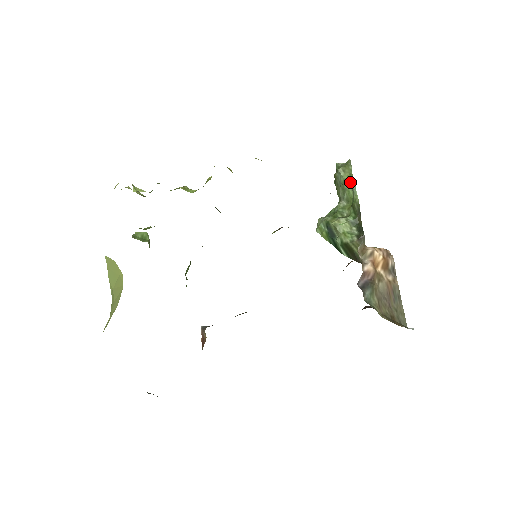
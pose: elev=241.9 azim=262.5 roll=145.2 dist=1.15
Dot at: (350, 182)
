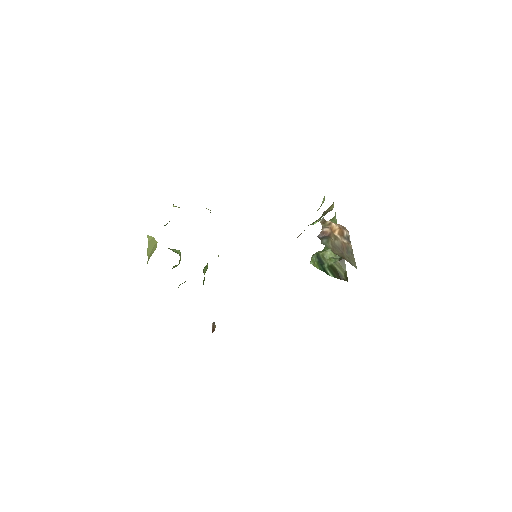
Dot at: occluded
